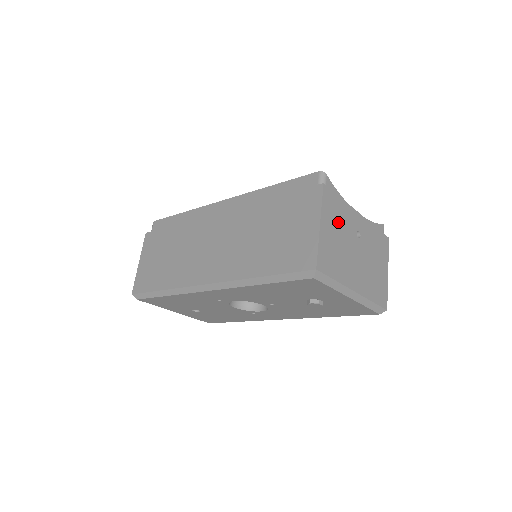
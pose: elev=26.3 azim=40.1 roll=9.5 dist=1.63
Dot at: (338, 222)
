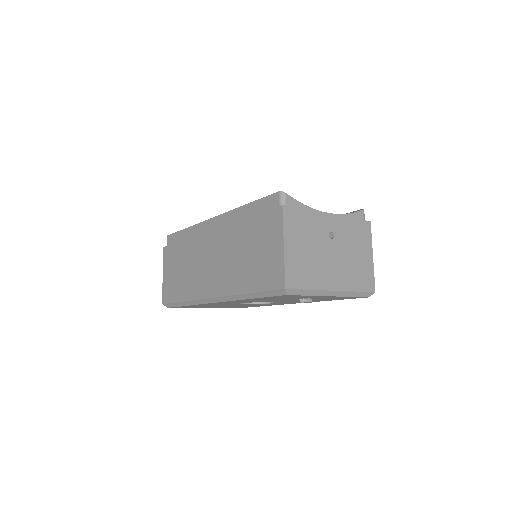
Dot at: (305, 234)
